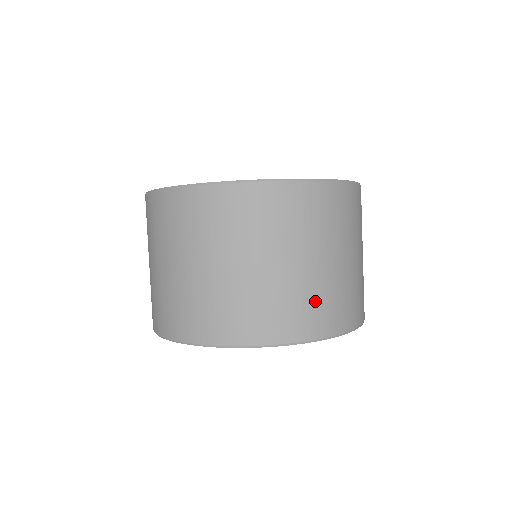
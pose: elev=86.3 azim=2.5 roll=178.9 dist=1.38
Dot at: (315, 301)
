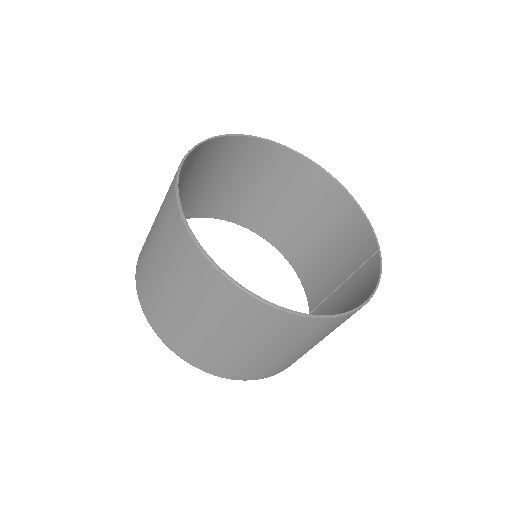
Dot at: (281, 365)
